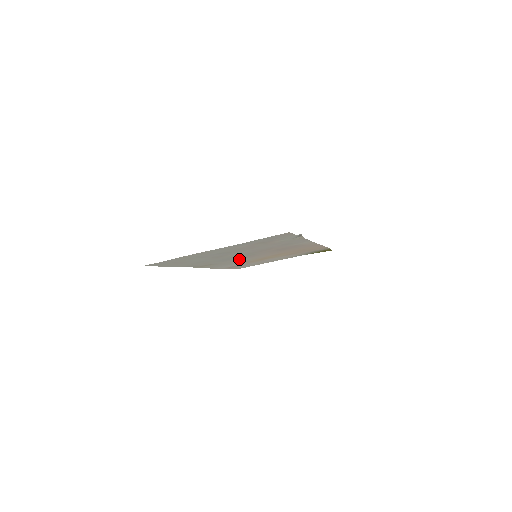
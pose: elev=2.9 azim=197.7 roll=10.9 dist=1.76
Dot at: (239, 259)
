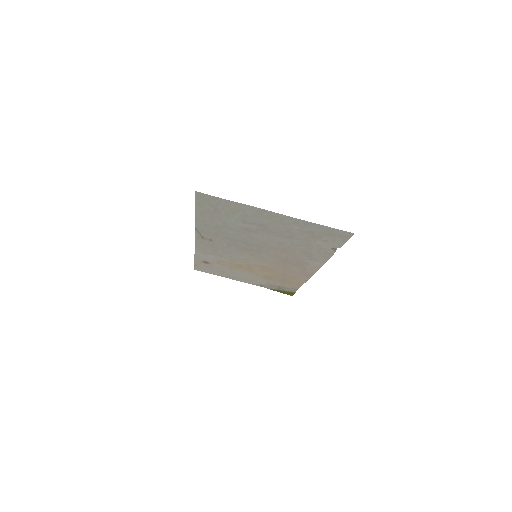
Dot at: (239, 250)
